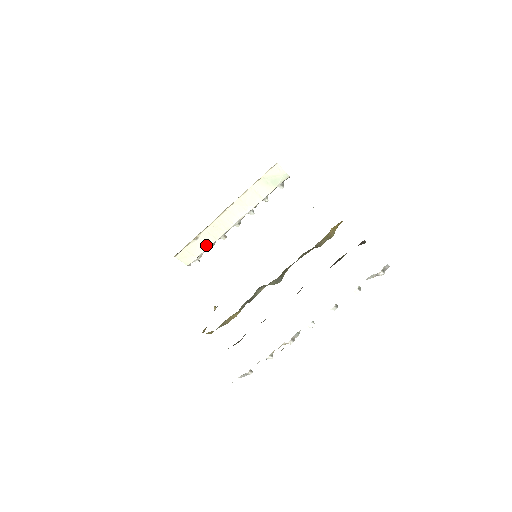
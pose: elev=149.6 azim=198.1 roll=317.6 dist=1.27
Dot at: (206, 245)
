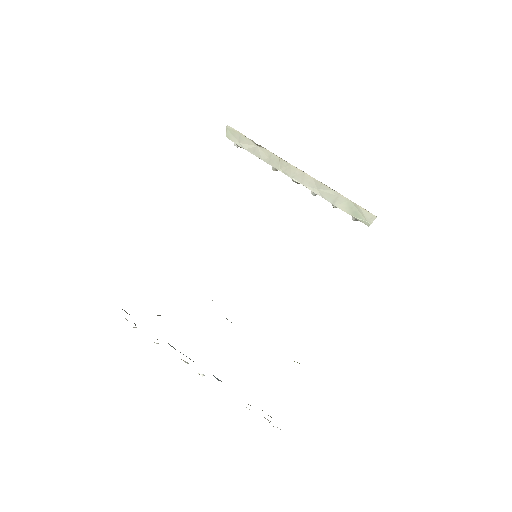
Dot at: (257, 154)
